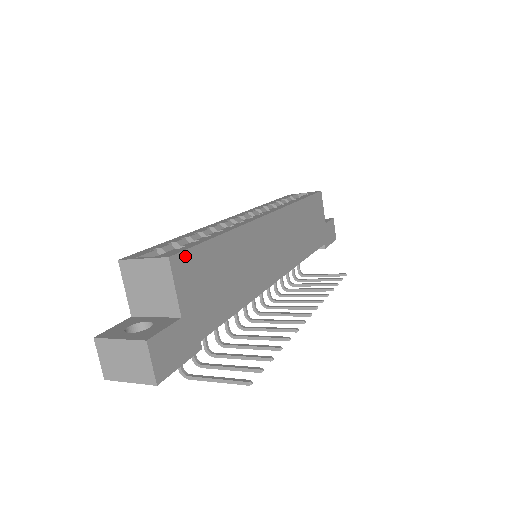
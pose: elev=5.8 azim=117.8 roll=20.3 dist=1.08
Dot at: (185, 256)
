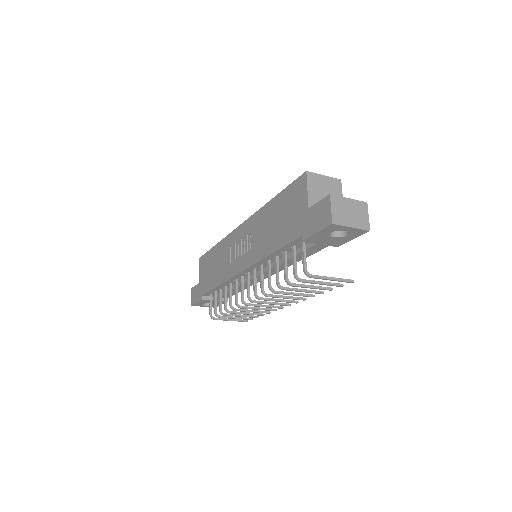
Dot at: occluded
